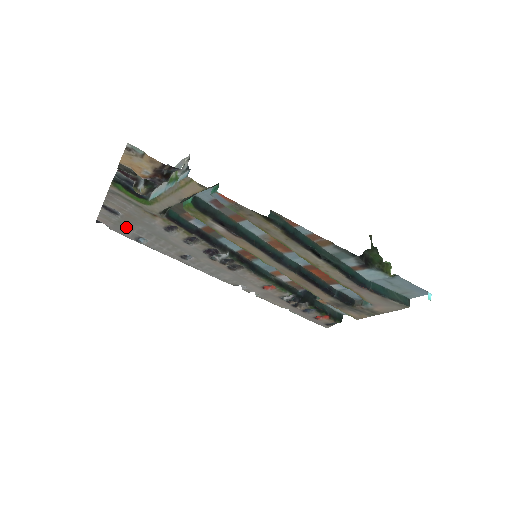
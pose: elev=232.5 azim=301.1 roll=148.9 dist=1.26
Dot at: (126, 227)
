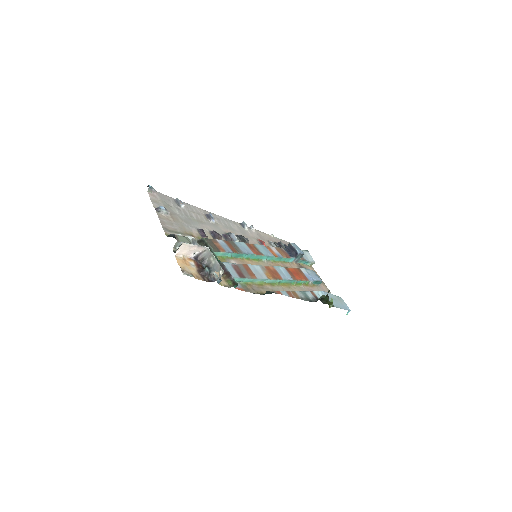
Dot at: (169, 206)
